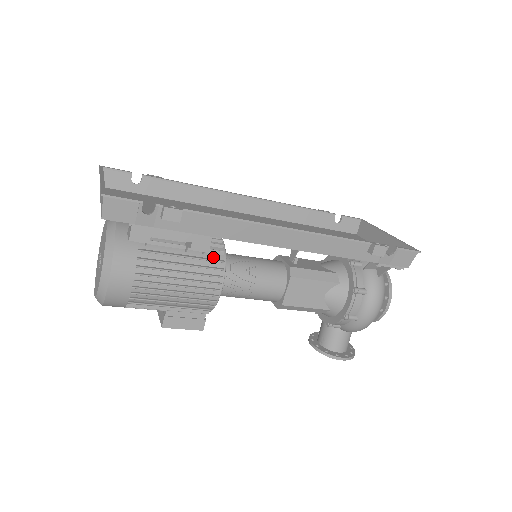
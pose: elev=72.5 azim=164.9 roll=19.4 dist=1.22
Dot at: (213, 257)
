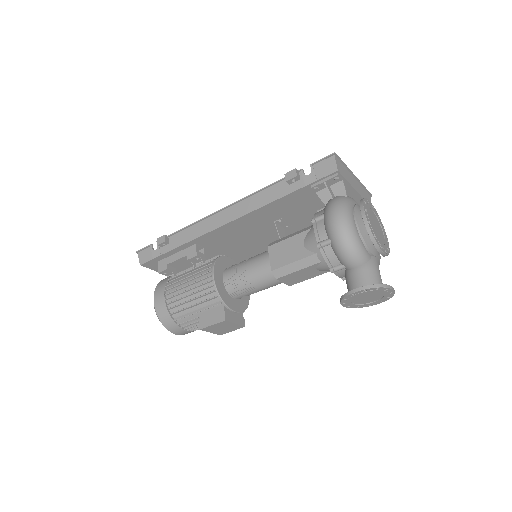
Dot at: (209, 262)
